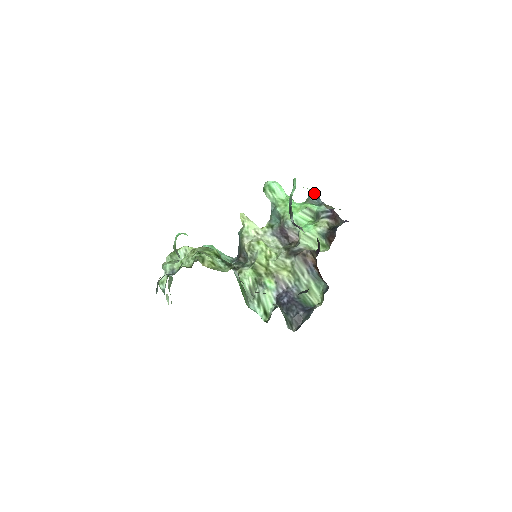
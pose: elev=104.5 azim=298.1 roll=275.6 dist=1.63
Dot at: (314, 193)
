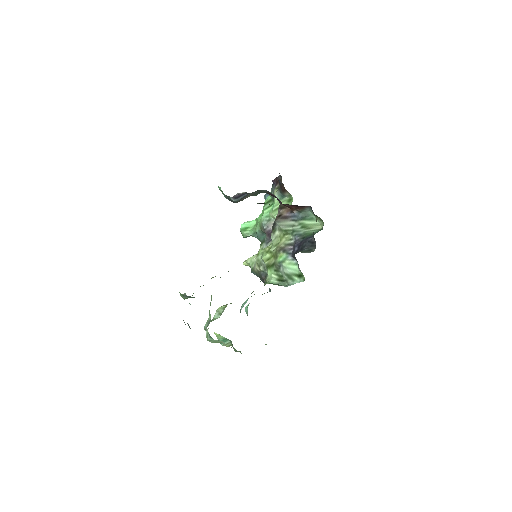
Dot at: (265, 196)
